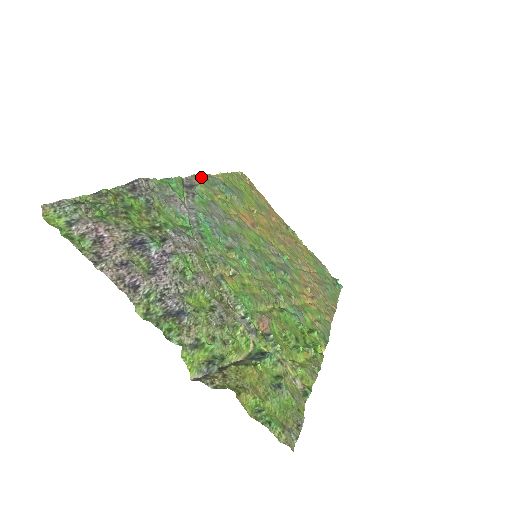
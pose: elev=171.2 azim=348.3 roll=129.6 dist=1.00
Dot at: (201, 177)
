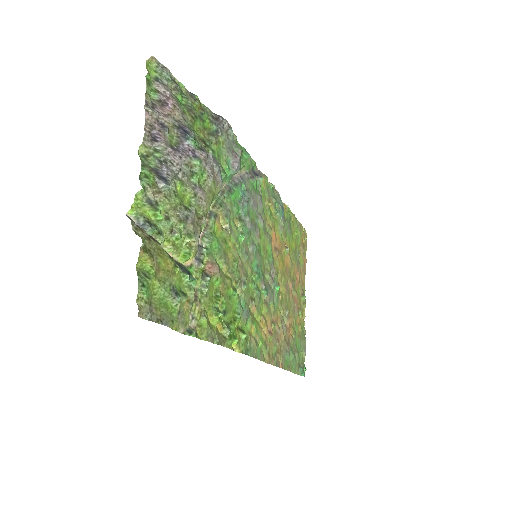
Dot at: (270, 183)
